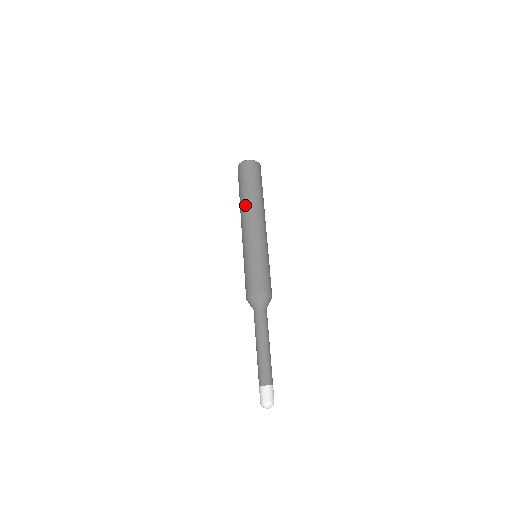
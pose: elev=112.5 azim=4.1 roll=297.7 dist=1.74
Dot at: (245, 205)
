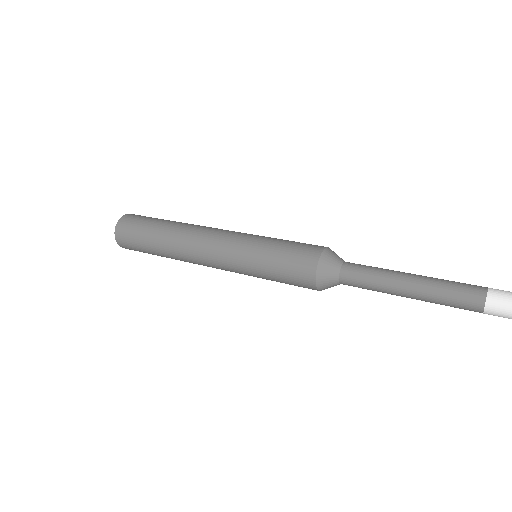
Dot at: (175, 240)
